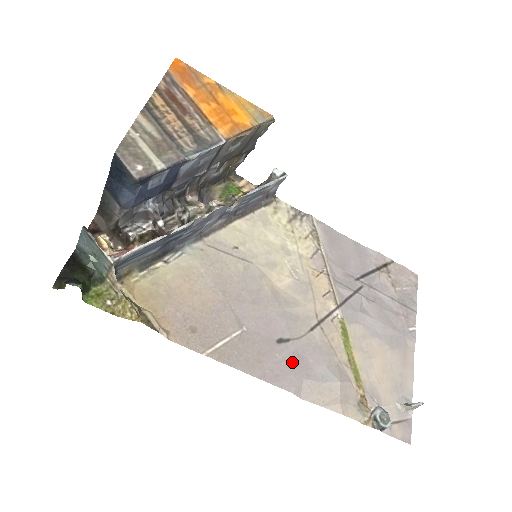
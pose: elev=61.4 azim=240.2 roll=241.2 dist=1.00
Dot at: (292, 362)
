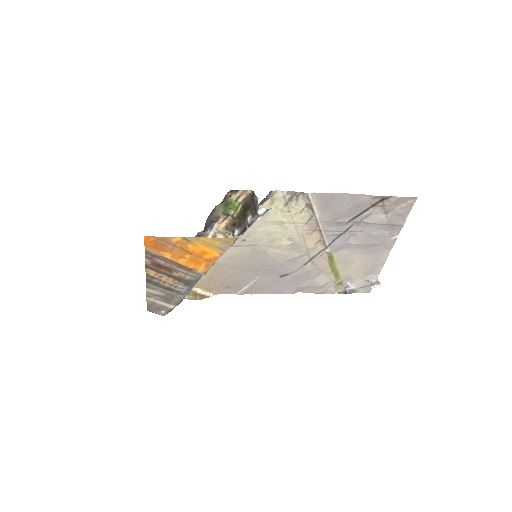
Dot at: (291, 283)
